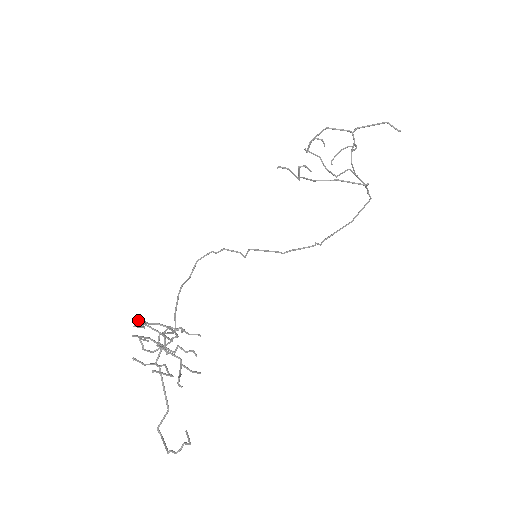
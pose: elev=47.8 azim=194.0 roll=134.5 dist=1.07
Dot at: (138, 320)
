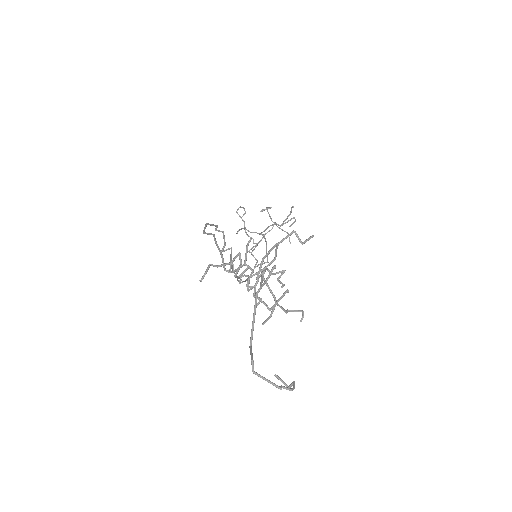
Dot at: occluded
